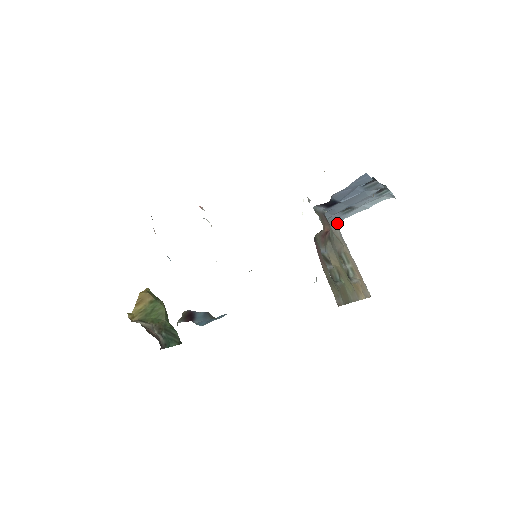
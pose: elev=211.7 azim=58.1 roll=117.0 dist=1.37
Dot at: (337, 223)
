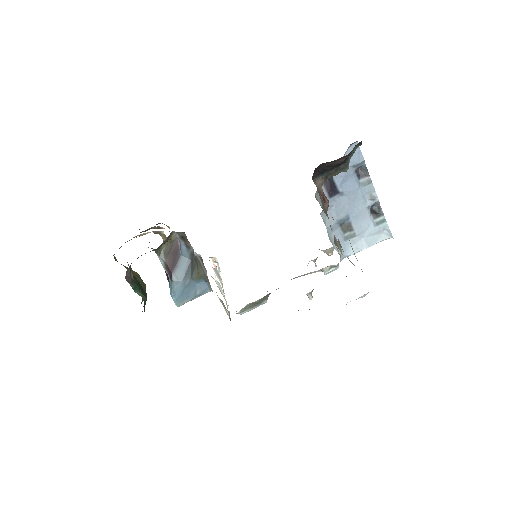
Dot at: (338, 253)
